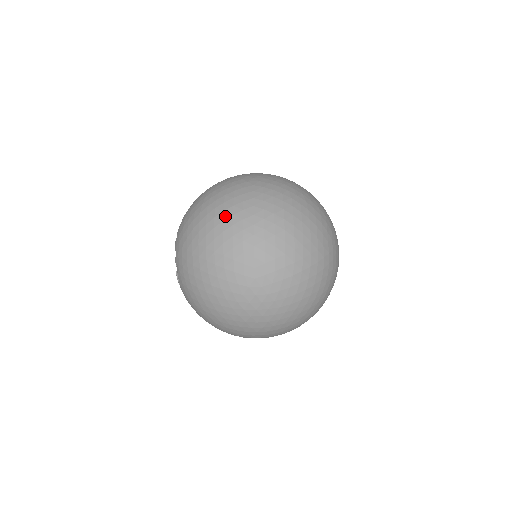
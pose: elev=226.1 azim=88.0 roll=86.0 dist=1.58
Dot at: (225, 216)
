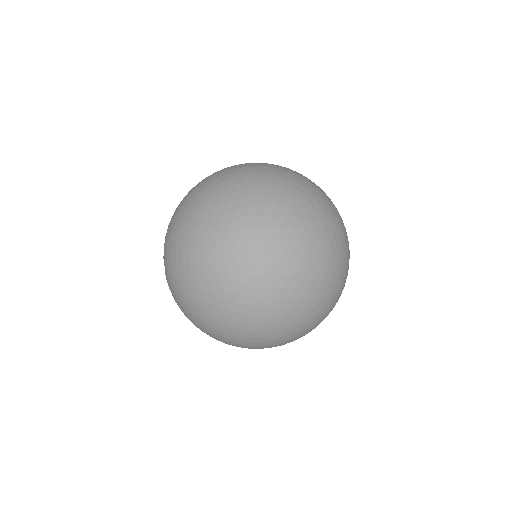
Dot at: (218, 302)
